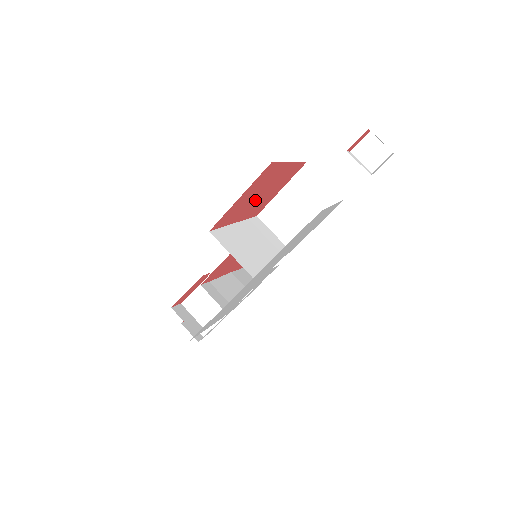
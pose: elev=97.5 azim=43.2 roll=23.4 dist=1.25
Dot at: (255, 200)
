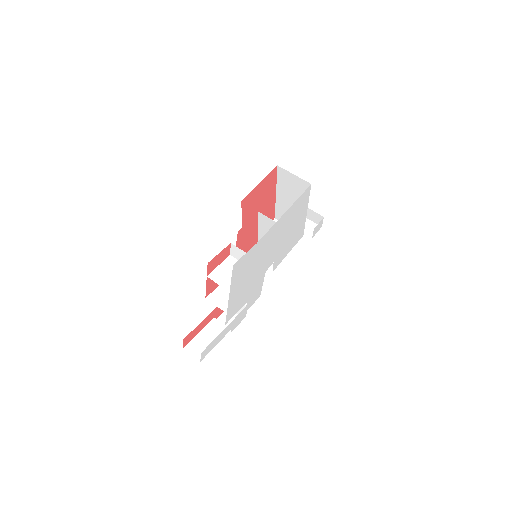
Dot at: occluded
